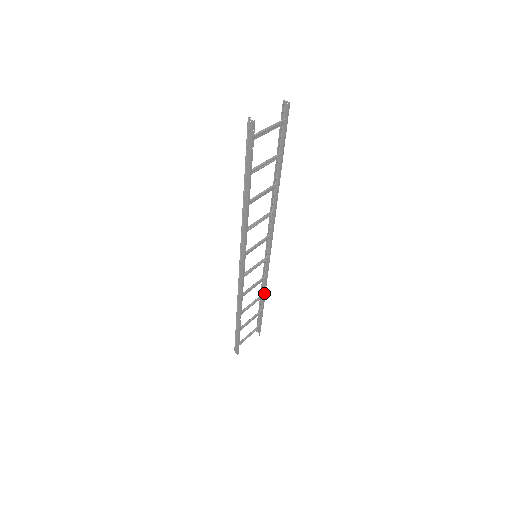
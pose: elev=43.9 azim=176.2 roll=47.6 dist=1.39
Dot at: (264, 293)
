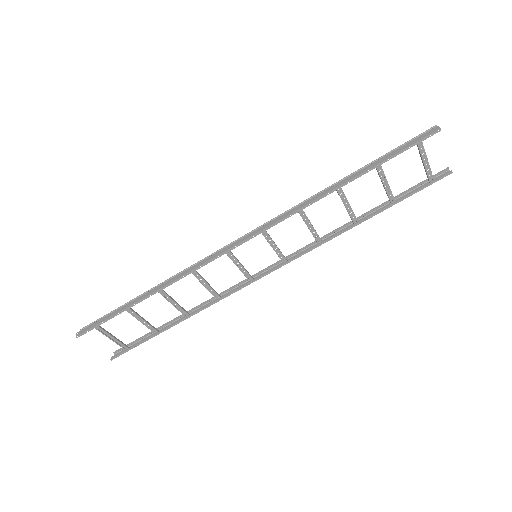
Dot at: (192, 313)
